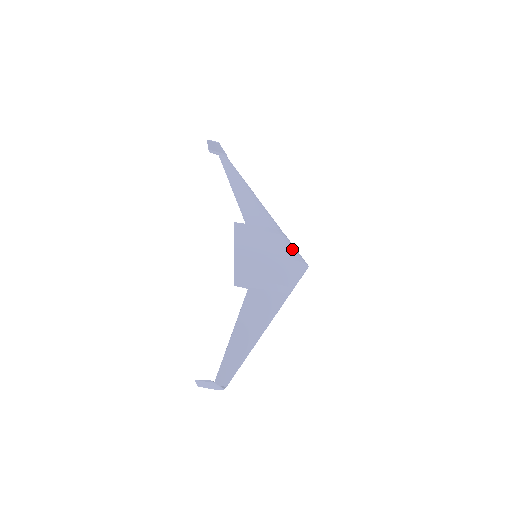
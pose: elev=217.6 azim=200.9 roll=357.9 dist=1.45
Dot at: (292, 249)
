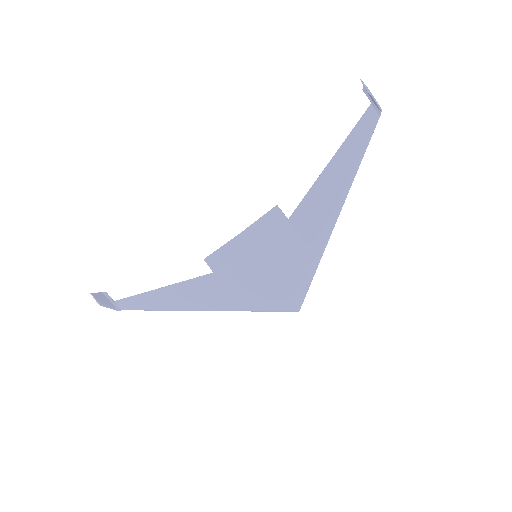
Dot at: (299, 286)
